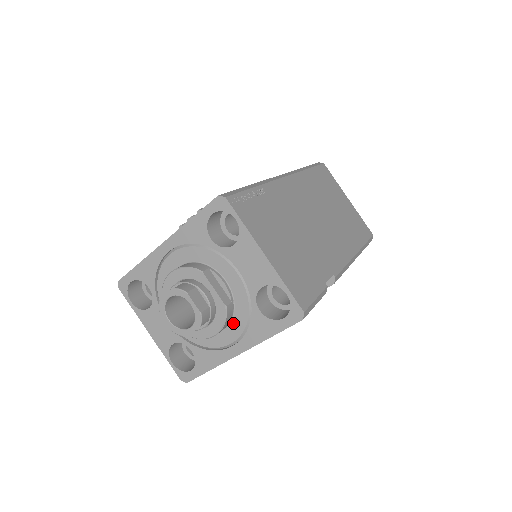
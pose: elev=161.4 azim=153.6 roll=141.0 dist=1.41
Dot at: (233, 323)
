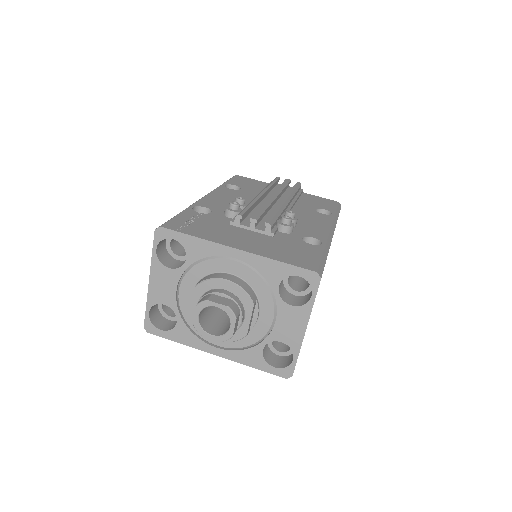
Dot at: occluded
